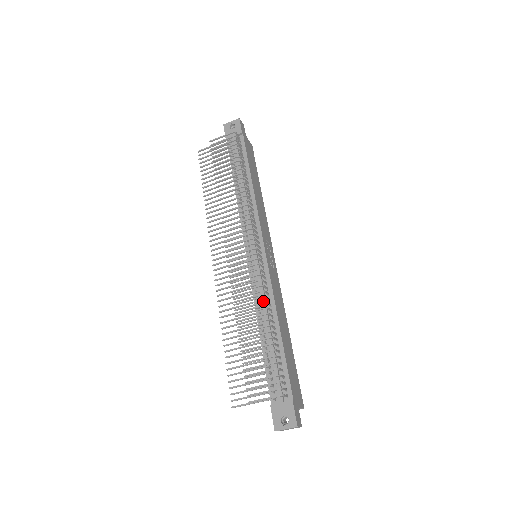
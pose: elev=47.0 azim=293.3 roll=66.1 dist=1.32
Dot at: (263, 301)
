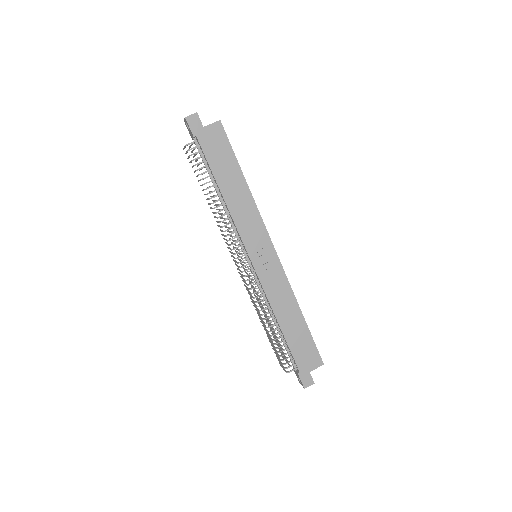
Dot at: (265, 302)
